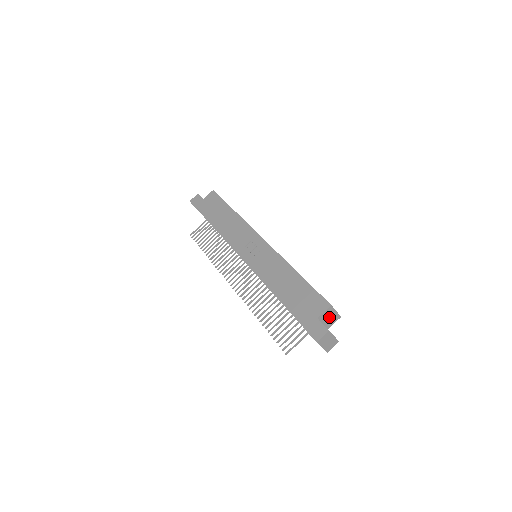
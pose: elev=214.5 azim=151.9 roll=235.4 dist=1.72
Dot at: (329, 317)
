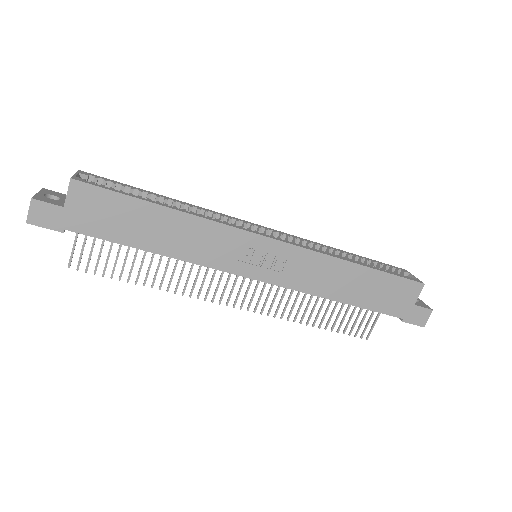
Dot at: occluded
